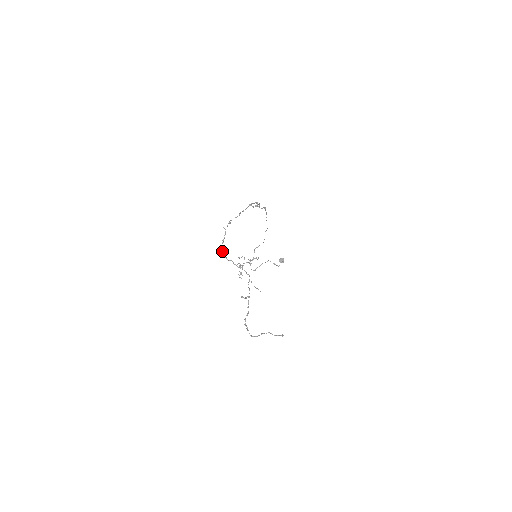
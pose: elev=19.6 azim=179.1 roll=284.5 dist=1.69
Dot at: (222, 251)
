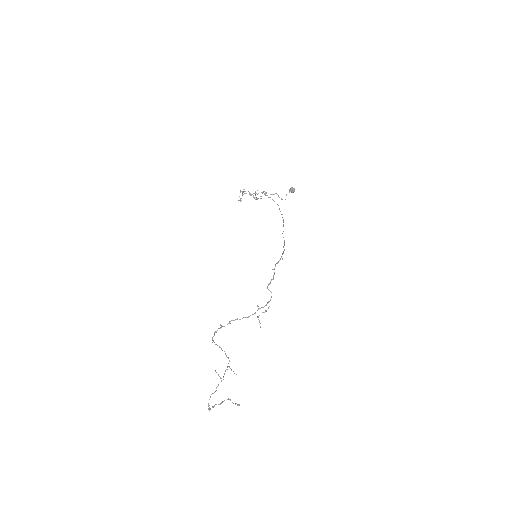
Dot at: occluded
